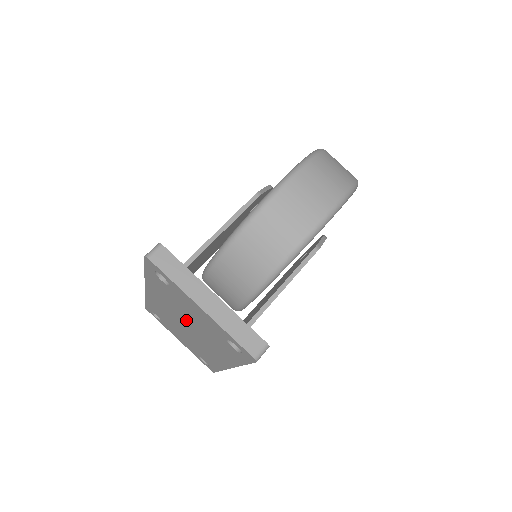
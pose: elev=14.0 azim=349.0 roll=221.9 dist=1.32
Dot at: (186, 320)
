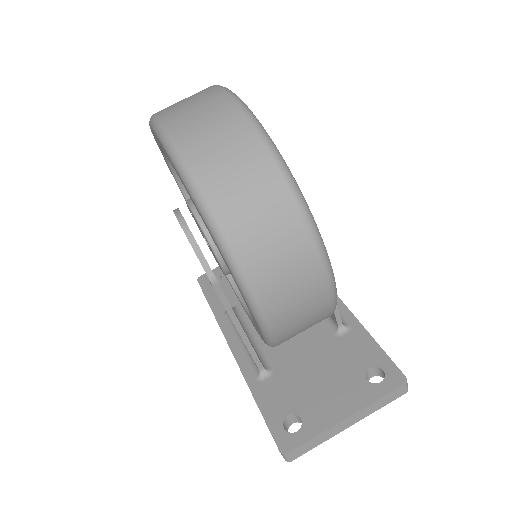
Dot at: occluded
